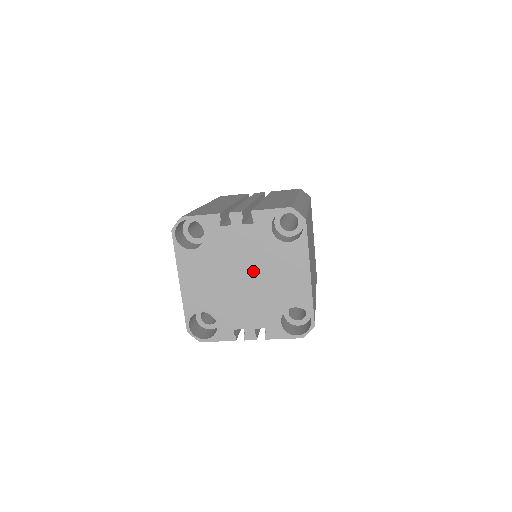
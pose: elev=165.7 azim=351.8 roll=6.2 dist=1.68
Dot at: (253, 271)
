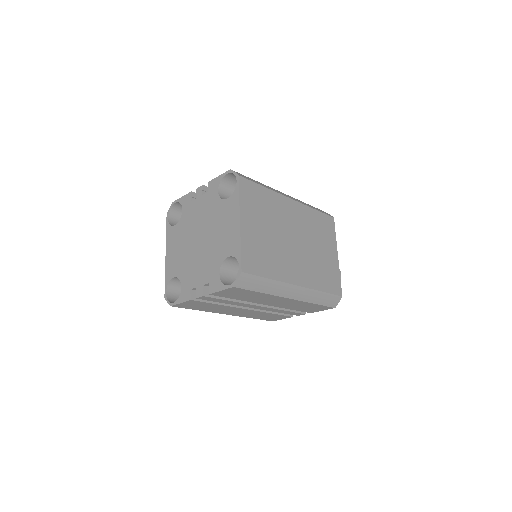
Dot at: (205, 231)
